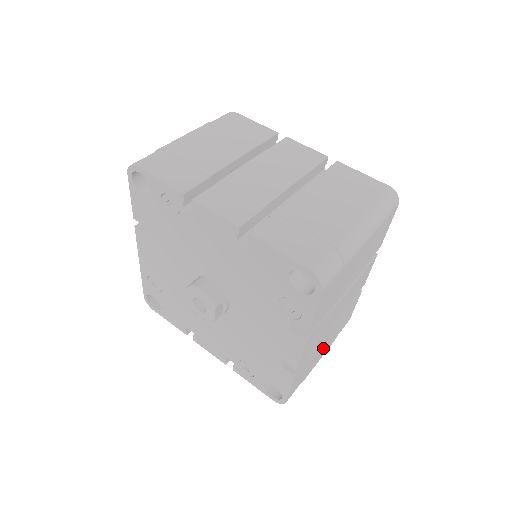
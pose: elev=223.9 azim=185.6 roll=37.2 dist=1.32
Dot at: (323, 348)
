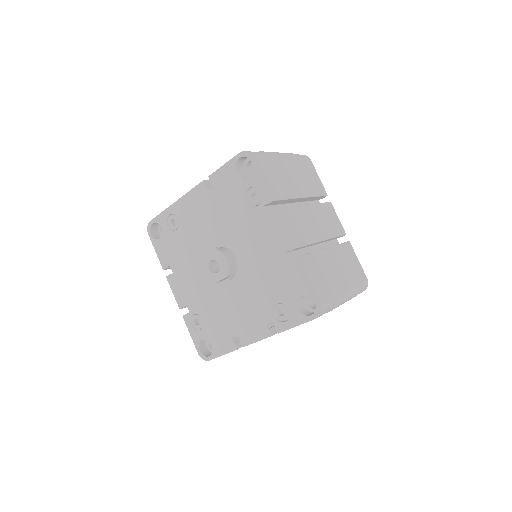
Dot at: occluded
